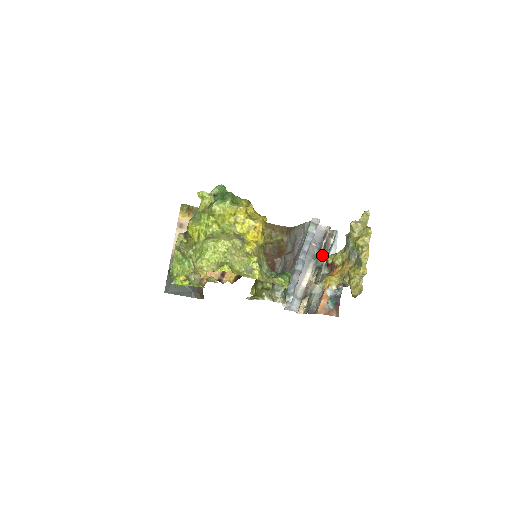
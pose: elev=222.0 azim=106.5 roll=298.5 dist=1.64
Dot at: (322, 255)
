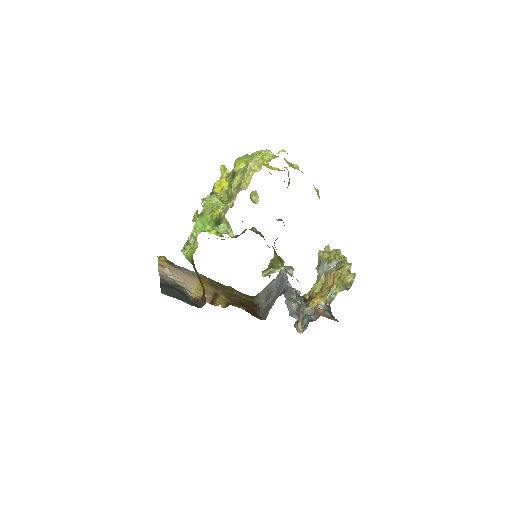
Dot at: (297, 296)
